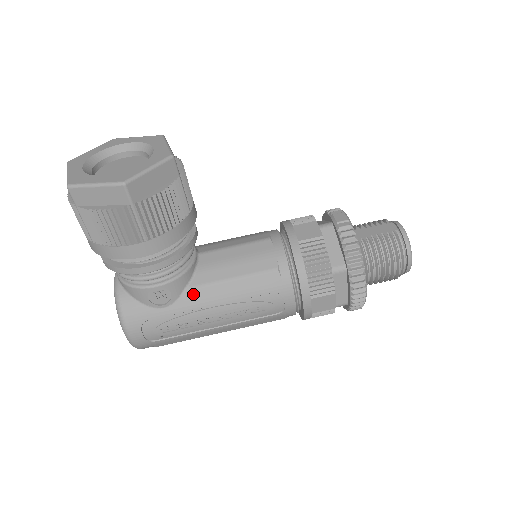
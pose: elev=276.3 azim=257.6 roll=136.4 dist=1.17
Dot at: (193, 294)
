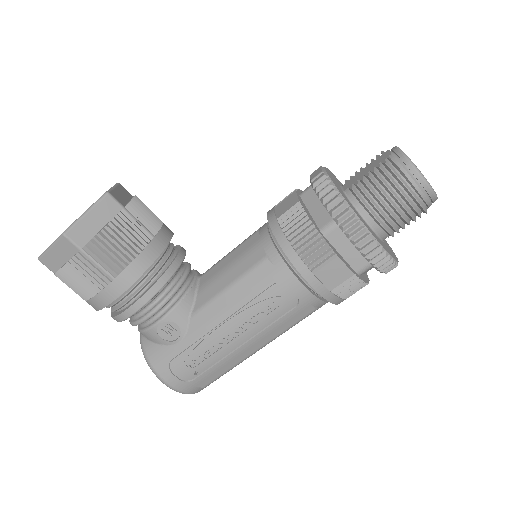
Dot at: (199, 318)
